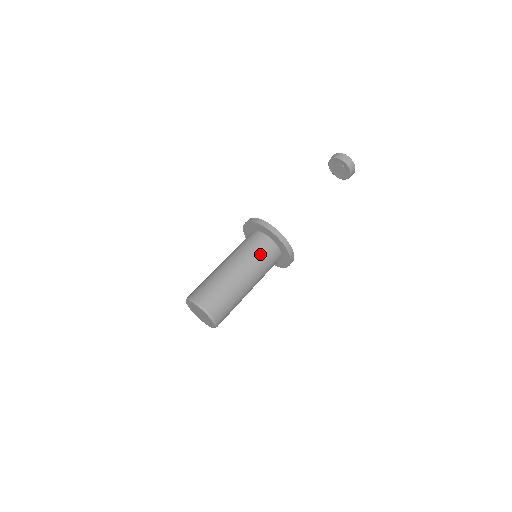
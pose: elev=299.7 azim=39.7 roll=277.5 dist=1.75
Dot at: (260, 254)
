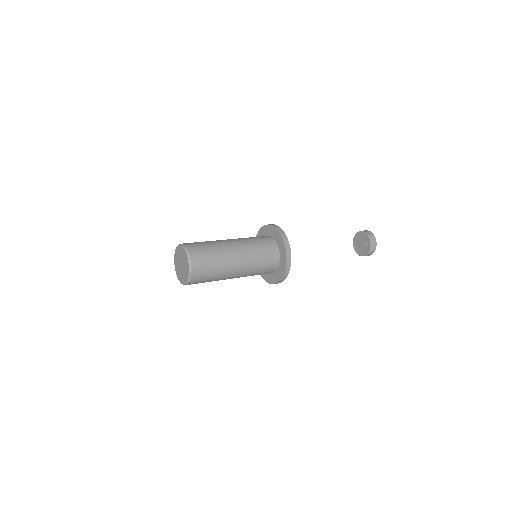
Dot at: (256, 240)
